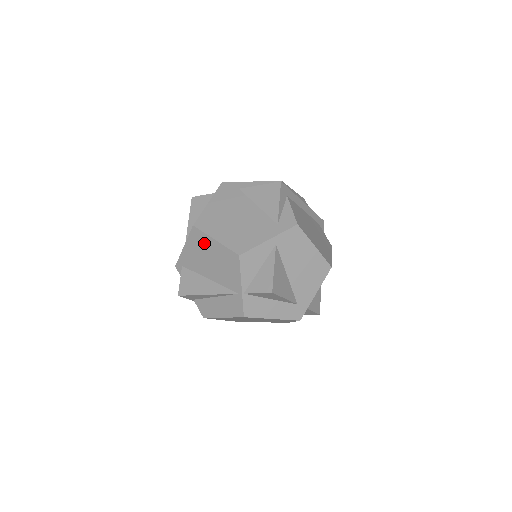
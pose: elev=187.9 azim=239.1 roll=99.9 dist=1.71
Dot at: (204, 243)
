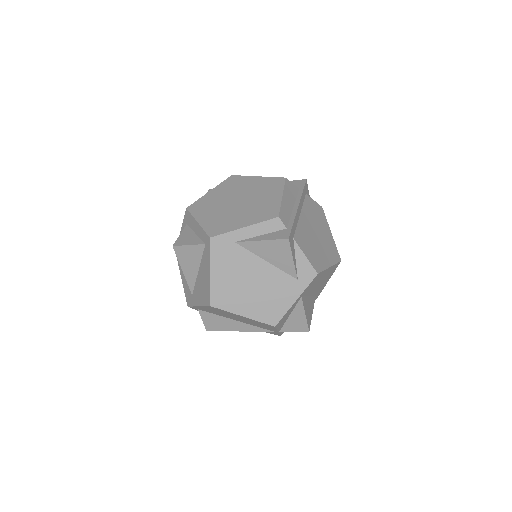
Dot at: (227, 313)
